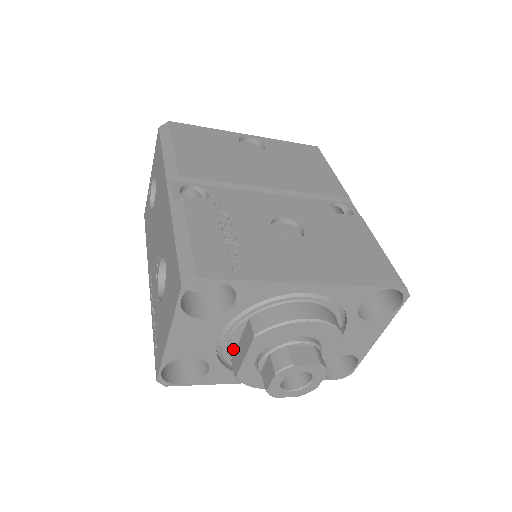
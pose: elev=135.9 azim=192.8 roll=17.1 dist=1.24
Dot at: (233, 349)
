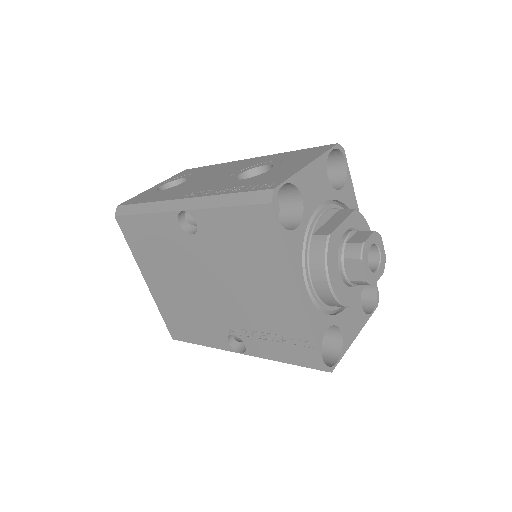
Dot at: (319, 225)
